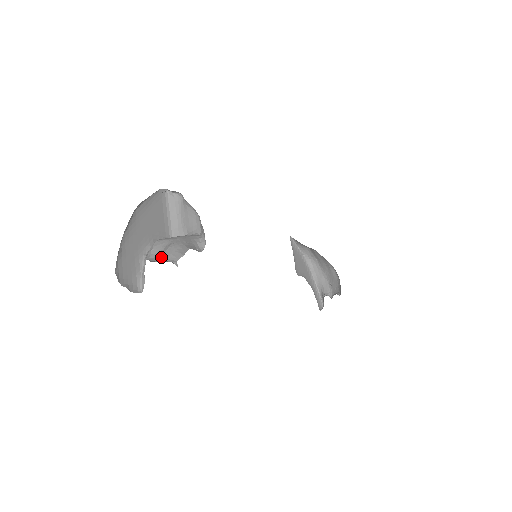
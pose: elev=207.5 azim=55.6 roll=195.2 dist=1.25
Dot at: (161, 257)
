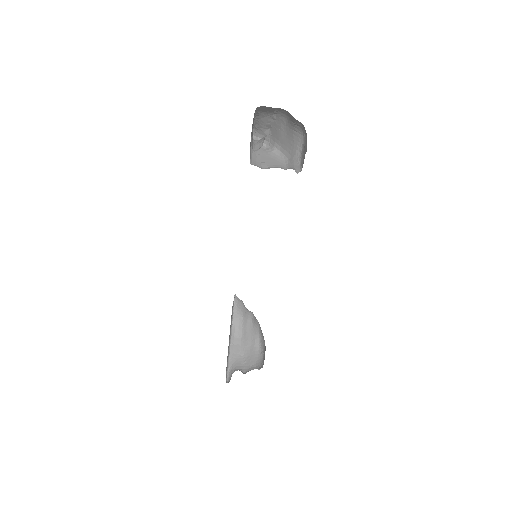
Dot at: occluded
